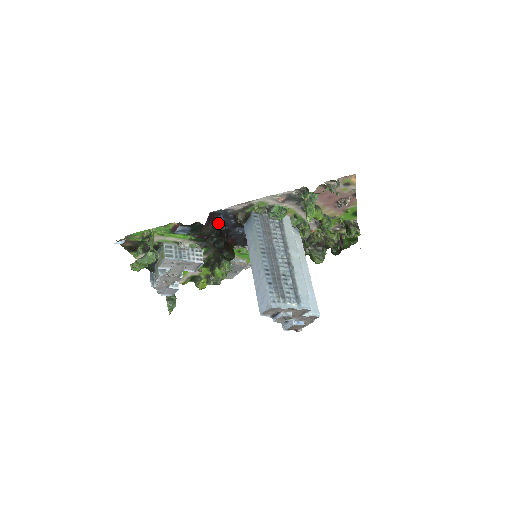
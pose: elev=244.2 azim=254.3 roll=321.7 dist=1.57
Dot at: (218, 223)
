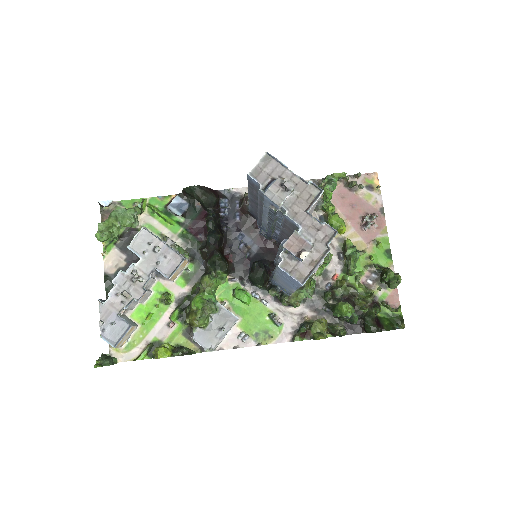
Dot at: (220, 212)
